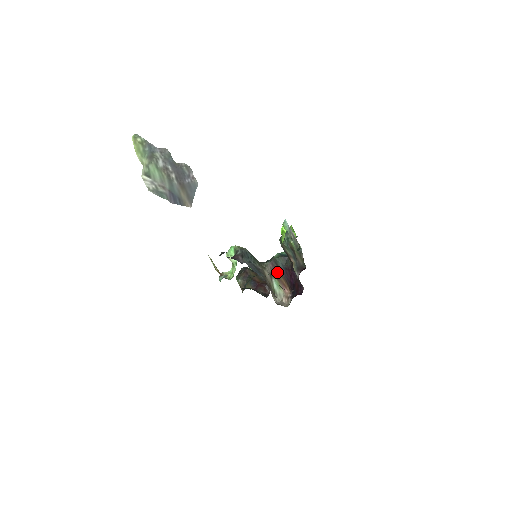
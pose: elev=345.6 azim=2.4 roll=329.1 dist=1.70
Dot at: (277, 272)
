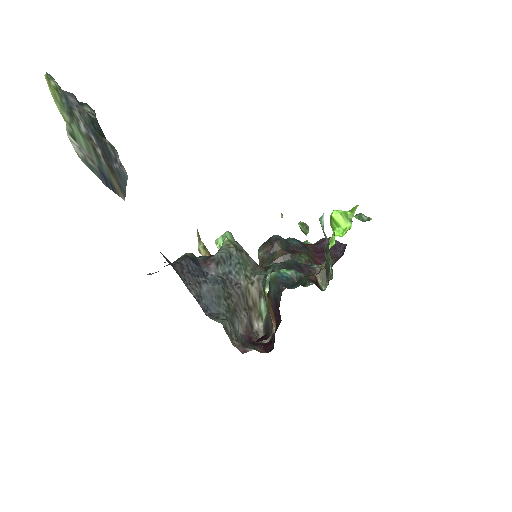
Dot at: (268, 295)
